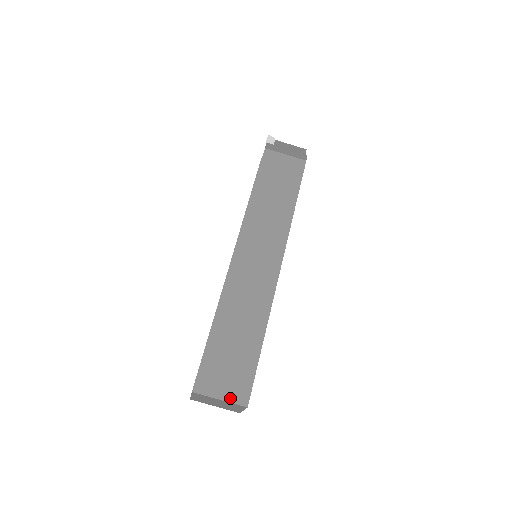
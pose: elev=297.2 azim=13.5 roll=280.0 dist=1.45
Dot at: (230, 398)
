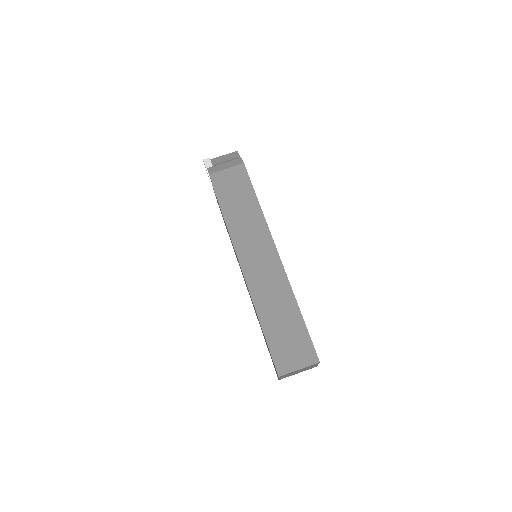
Dot at: (305, 364)
